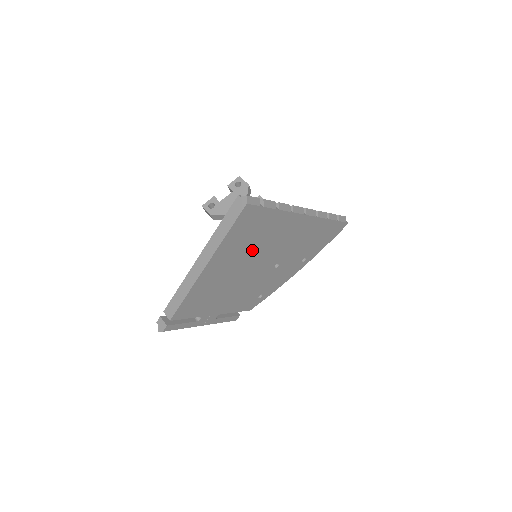
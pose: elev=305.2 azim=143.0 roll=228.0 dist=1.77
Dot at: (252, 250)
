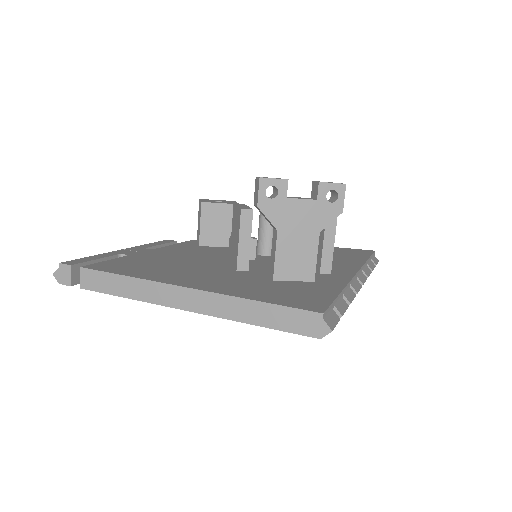
Dot at: occluded
